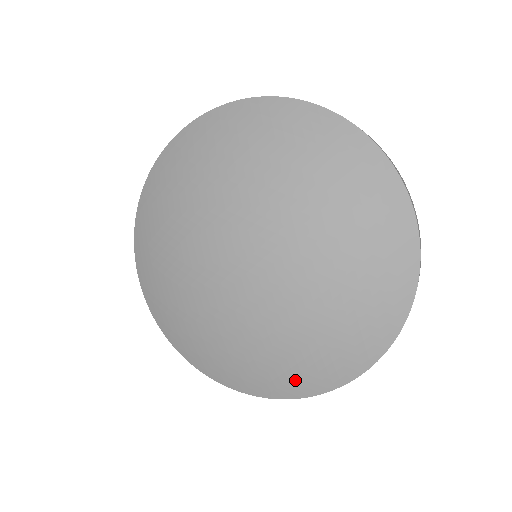
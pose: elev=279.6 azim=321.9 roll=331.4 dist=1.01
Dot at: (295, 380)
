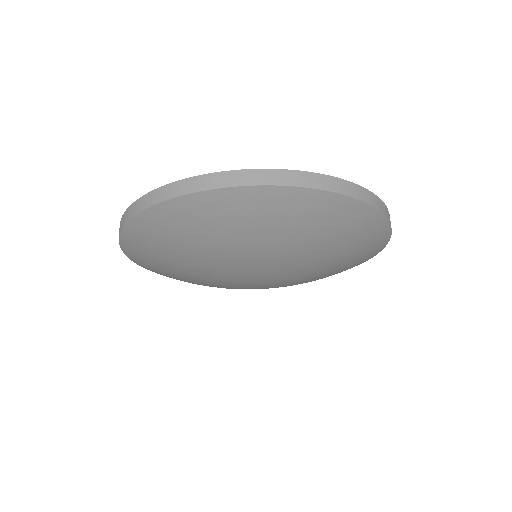
Dot at: occluded
